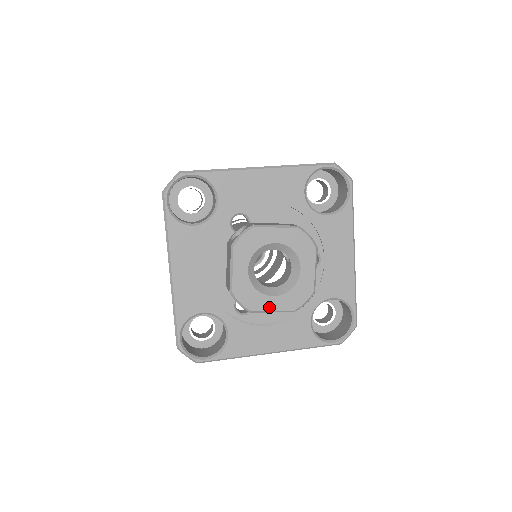
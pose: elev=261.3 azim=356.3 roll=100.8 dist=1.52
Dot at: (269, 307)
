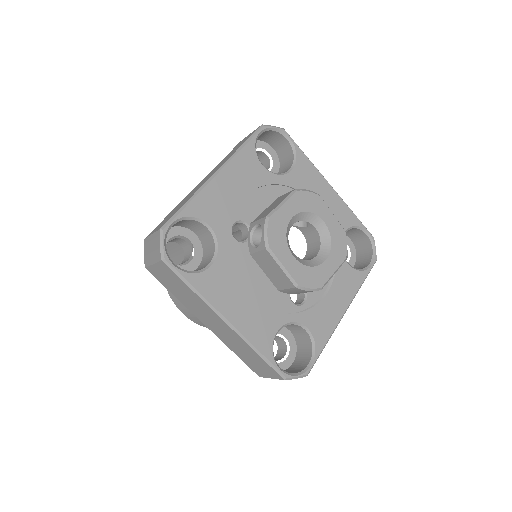
Dot at: (330, 272)
